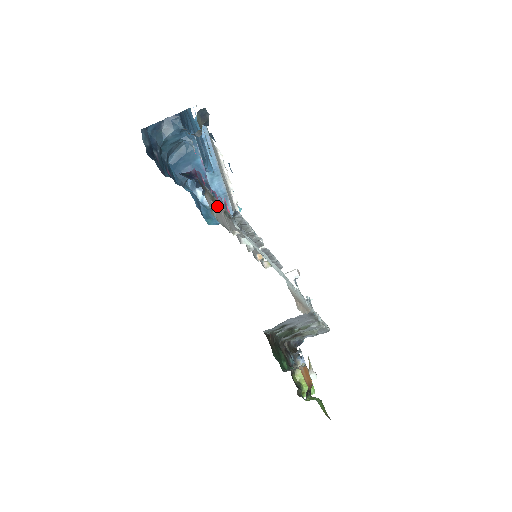
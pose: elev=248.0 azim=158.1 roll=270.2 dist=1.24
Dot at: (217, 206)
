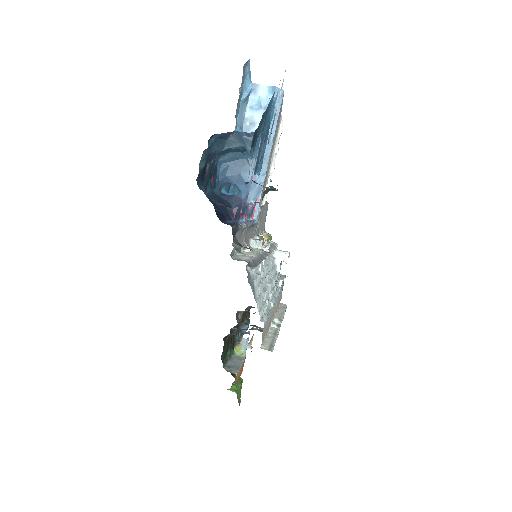
Dot at: (239, 249)
